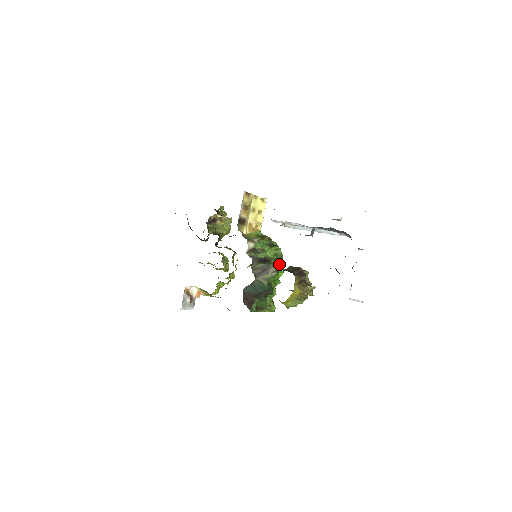
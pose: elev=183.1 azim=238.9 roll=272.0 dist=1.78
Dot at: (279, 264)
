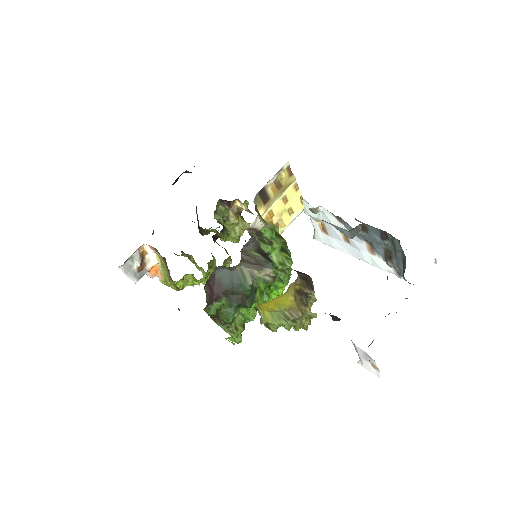
Dot at: (280, 280)
